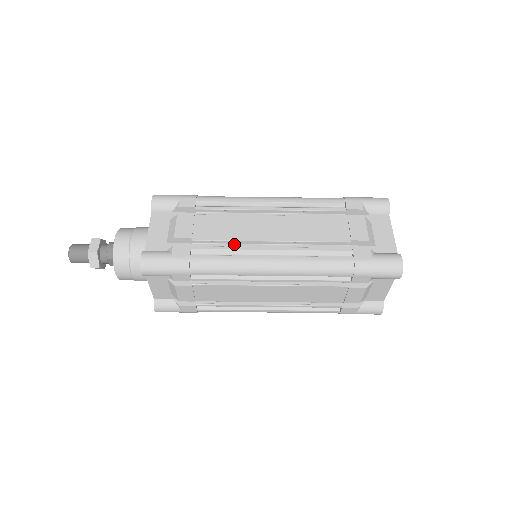
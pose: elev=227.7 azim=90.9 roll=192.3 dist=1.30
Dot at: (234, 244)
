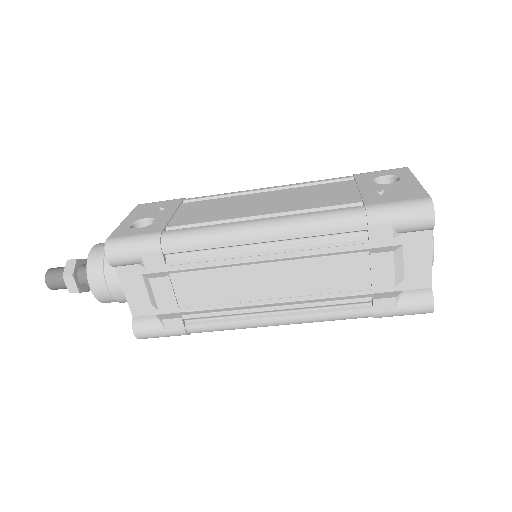
Dot at: (228, 300)
